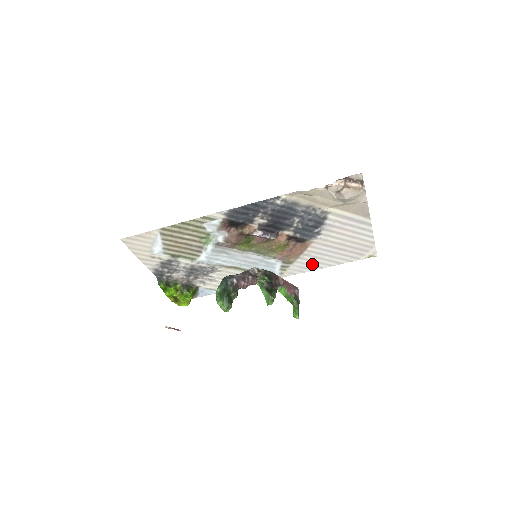
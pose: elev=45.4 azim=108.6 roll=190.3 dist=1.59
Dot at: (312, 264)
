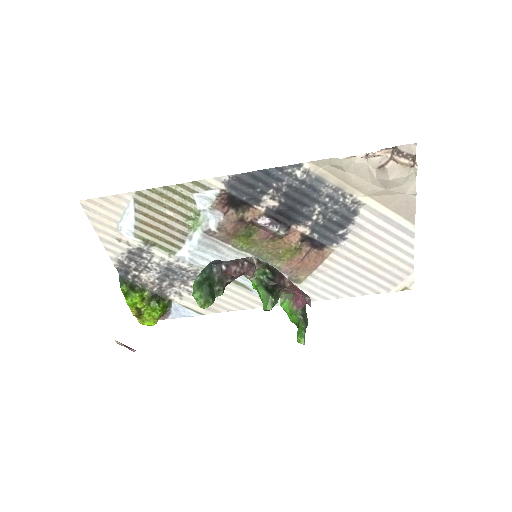
Dot at: (326, 289)
